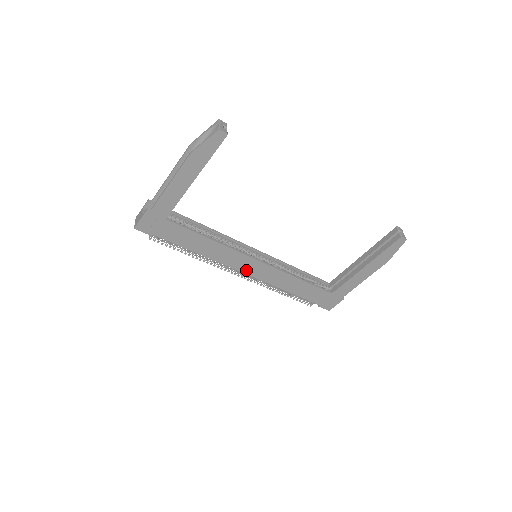
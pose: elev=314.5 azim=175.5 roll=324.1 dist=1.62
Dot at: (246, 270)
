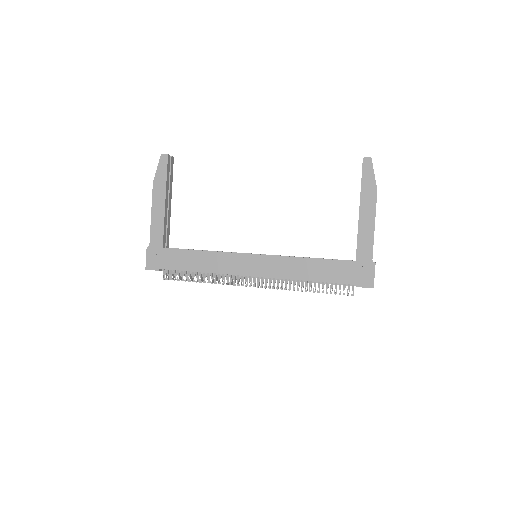
Dot at: (252, 272)
